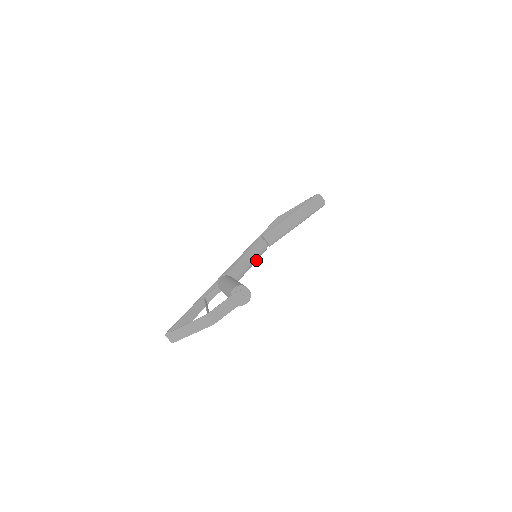
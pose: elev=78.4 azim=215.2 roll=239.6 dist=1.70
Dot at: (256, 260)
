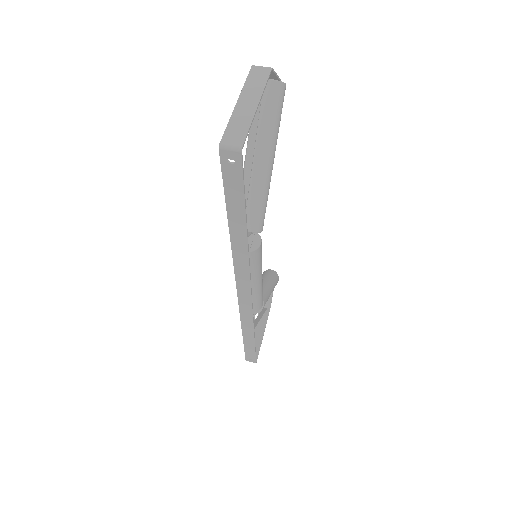
Dot at: occluded
